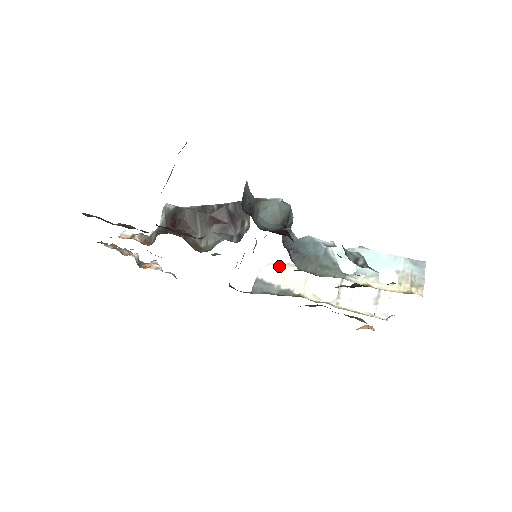
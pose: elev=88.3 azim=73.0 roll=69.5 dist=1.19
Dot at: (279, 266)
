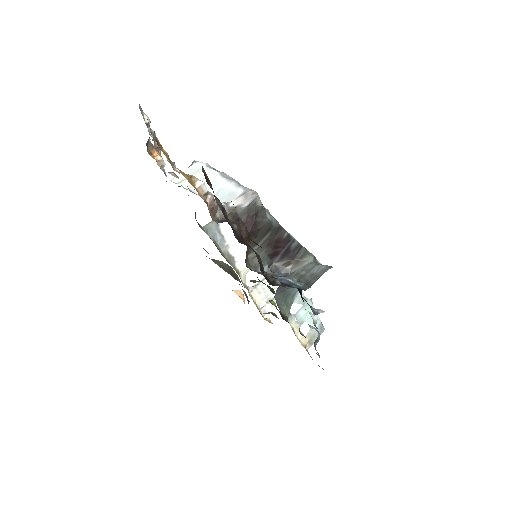
Dot at: occluded
